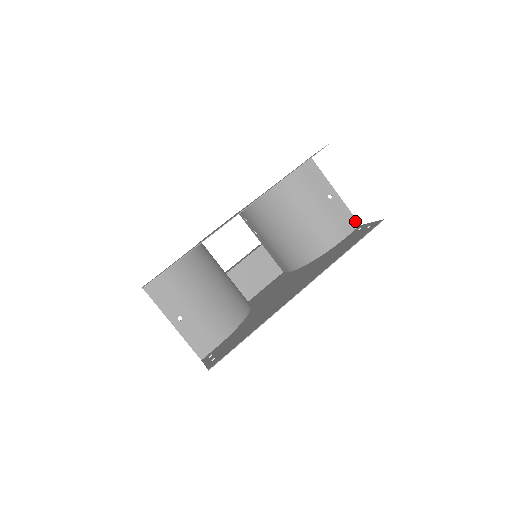
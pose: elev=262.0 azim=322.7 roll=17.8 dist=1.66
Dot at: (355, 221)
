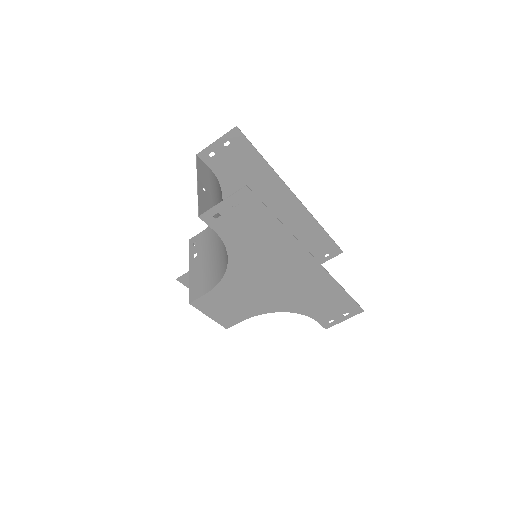
Dot at: occluded
